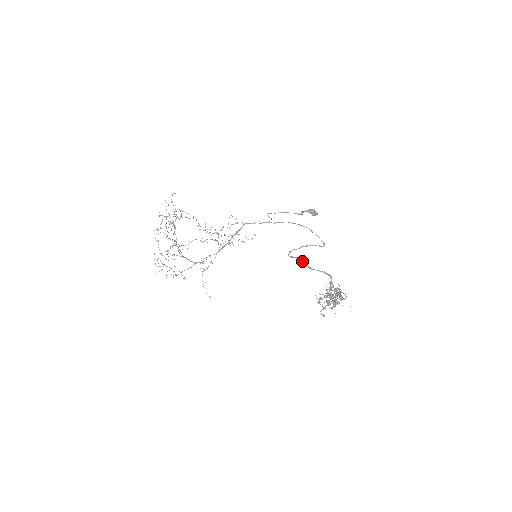
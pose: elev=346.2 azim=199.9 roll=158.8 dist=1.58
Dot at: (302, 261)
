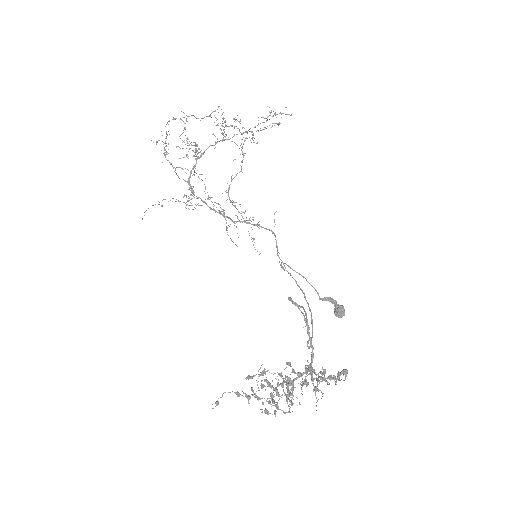
Dot at: occluded
